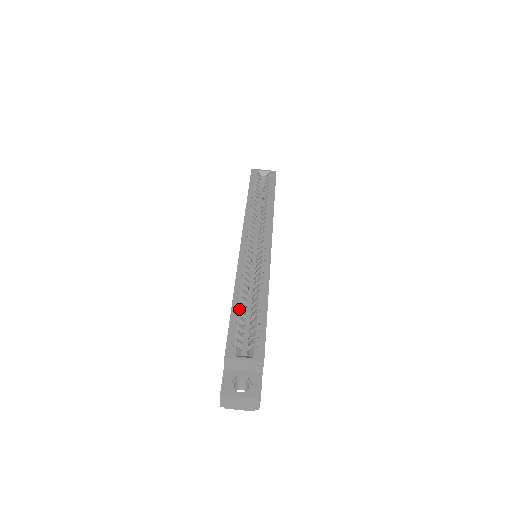
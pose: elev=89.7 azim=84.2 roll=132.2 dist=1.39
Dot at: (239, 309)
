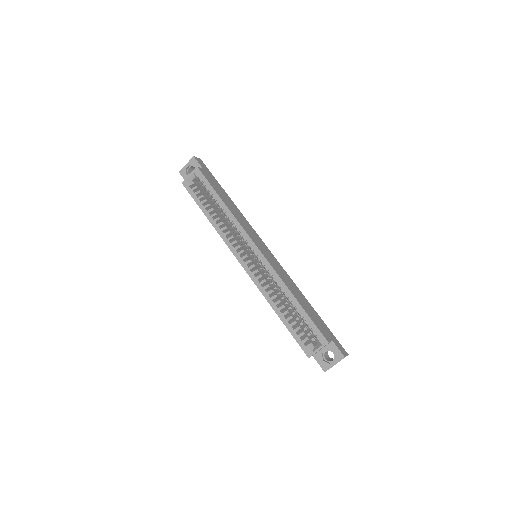
Dot at: (287, 319)
